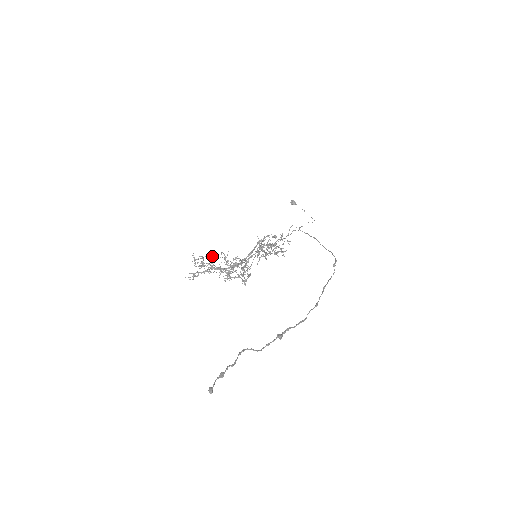
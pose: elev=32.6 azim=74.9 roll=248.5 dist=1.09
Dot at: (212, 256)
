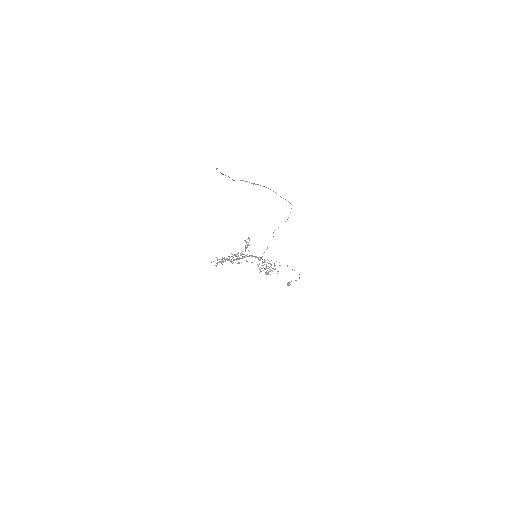
Dot at: occluded
